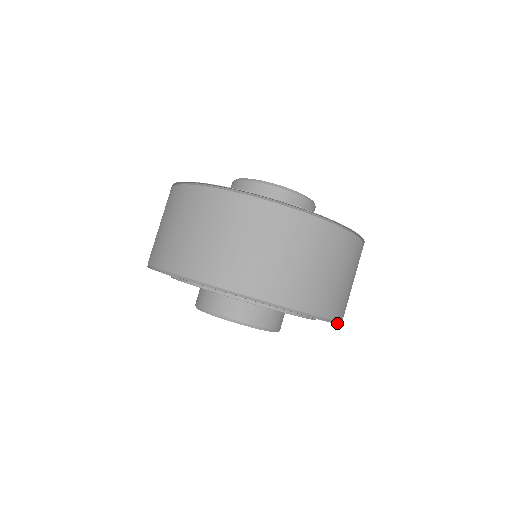
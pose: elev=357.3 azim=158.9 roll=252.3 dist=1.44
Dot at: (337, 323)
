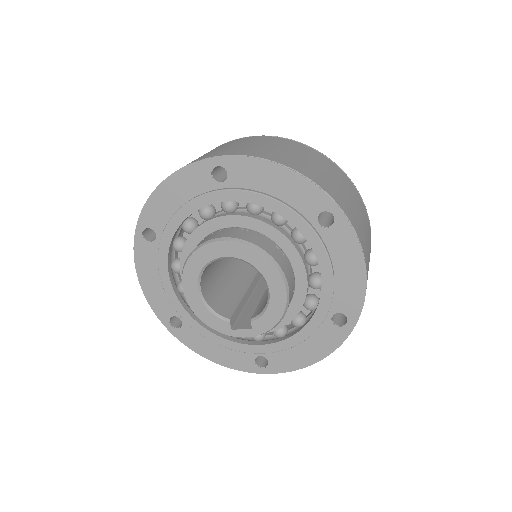
Dot at: (336, 346)
